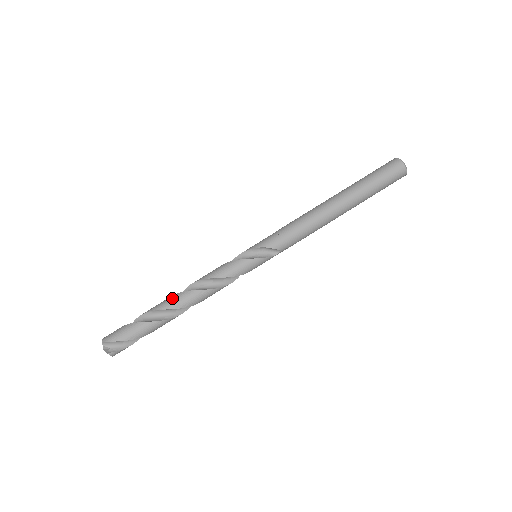
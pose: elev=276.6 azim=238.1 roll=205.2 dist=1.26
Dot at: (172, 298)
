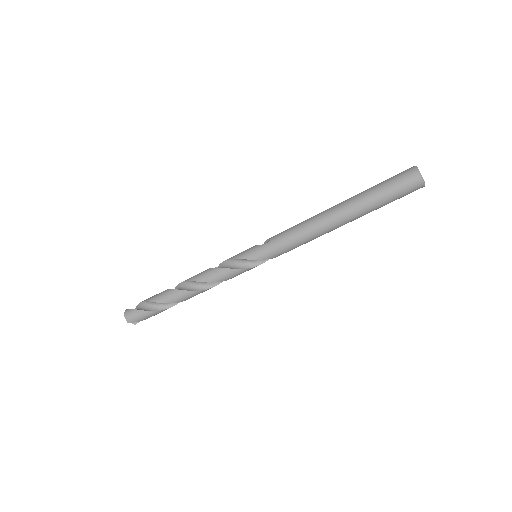
Dot at: (182, 295)
